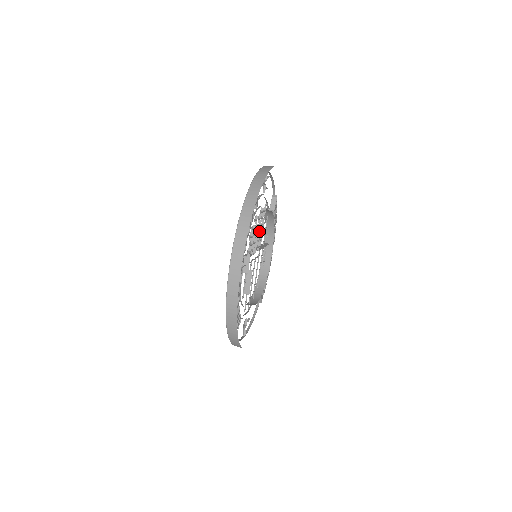
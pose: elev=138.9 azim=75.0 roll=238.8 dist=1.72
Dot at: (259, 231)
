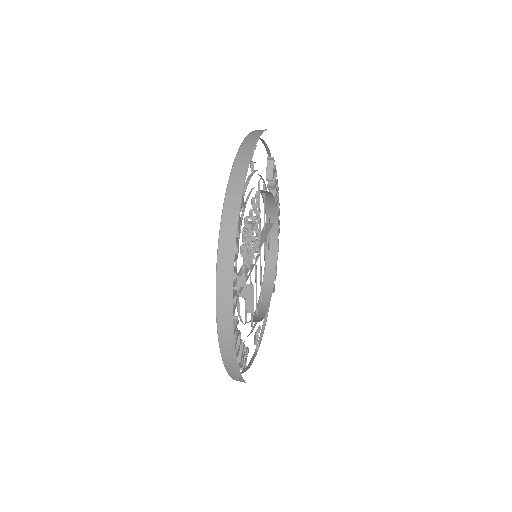
Dot at: (254, 230)
